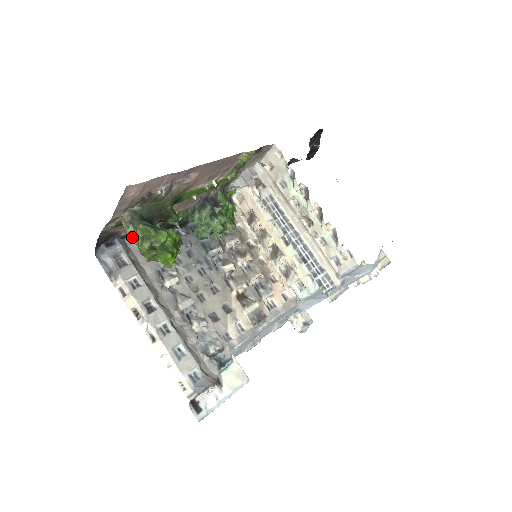
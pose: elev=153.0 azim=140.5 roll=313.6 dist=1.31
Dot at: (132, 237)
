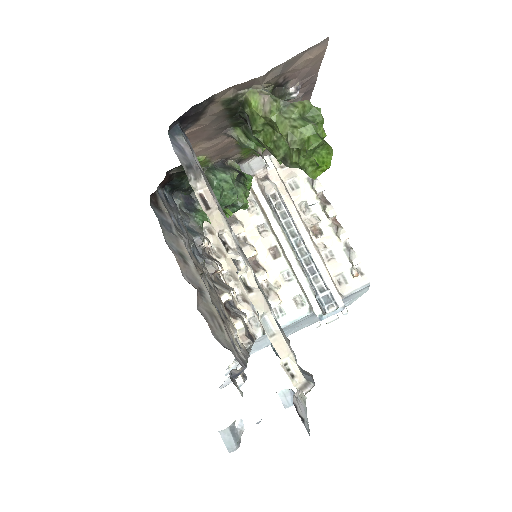
Dot at: (274, 117)
